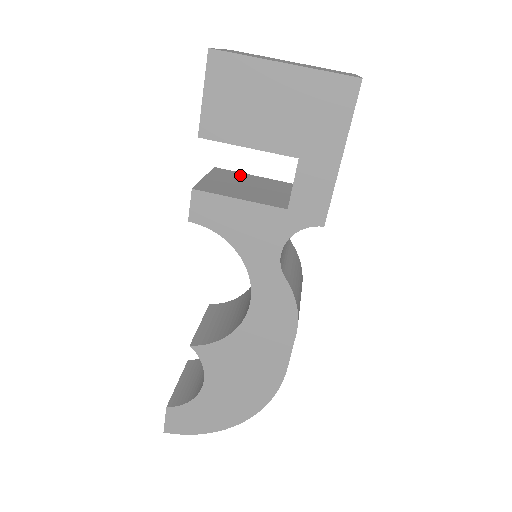
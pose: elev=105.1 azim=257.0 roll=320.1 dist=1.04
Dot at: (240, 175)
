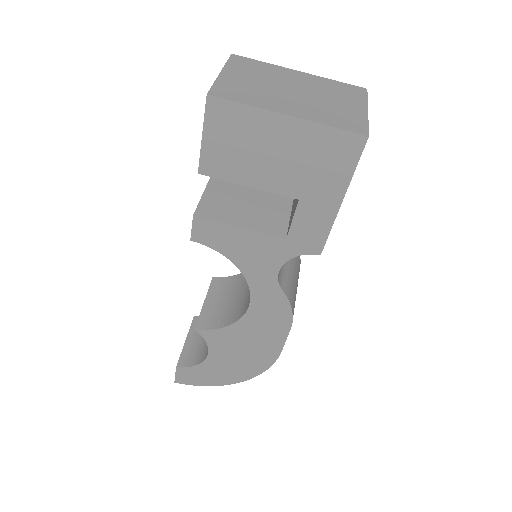
Dot at: occluded
